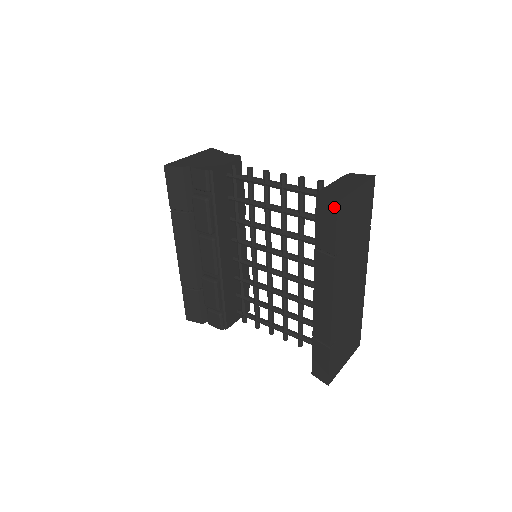
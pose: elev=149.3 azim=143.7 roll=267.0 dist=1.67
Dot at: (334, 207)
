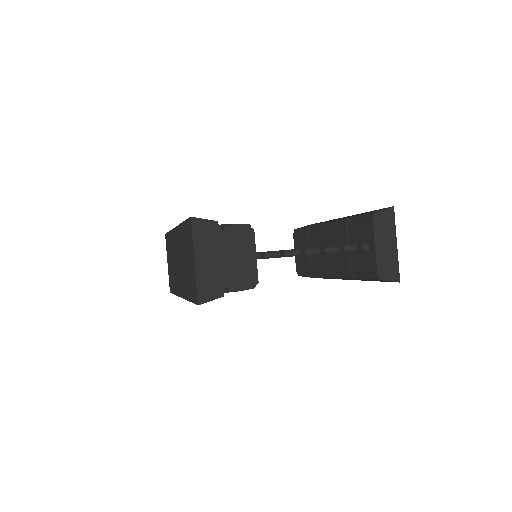
Dot at: occluded
